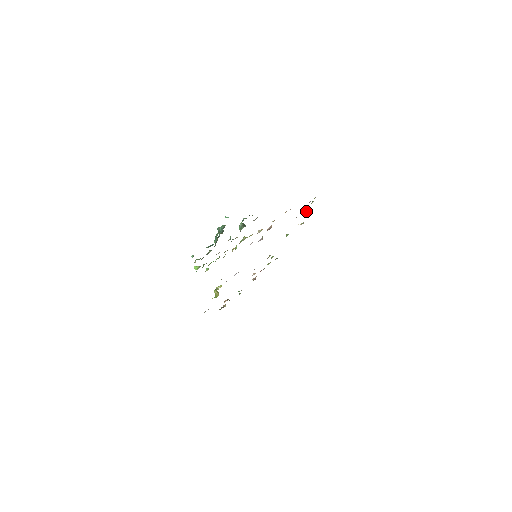
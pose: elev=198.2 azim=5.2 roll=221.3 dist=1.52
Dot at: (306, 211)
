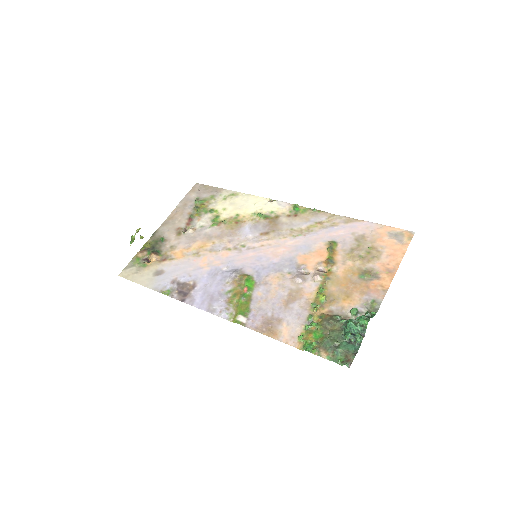
Dot at: (297, 206)
